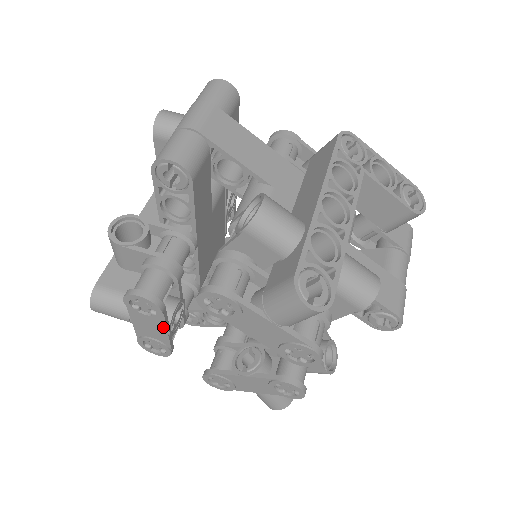
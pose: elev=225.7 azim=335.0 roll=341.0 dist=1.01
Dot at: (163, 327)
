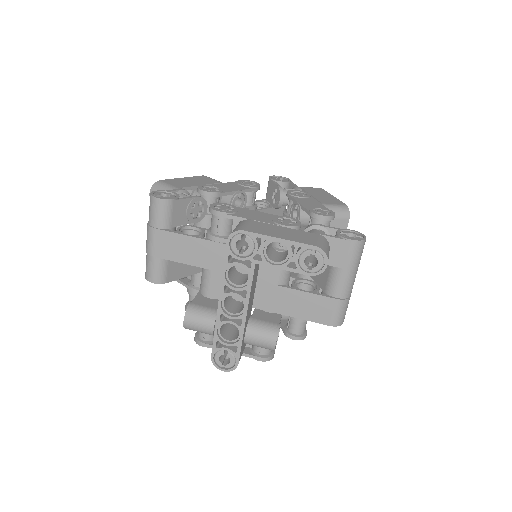
Dot at: occluded
